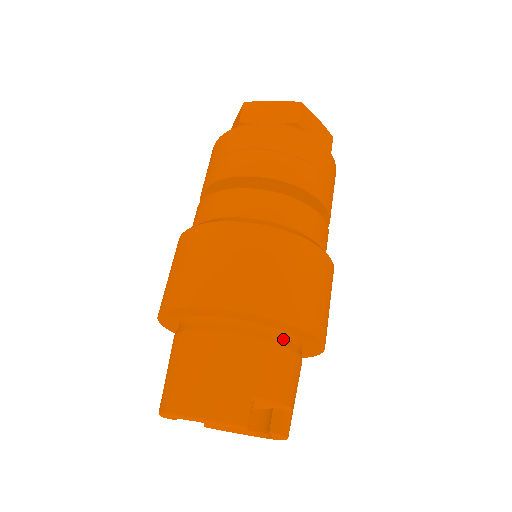
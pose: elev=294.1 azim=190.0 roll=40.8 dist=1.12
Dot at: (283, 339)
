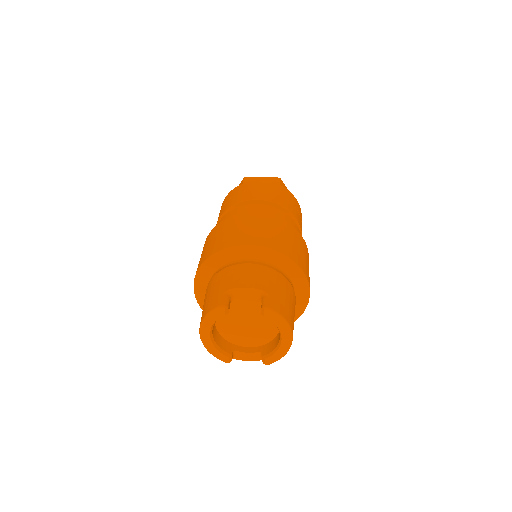
Dot at: (244, 262)
